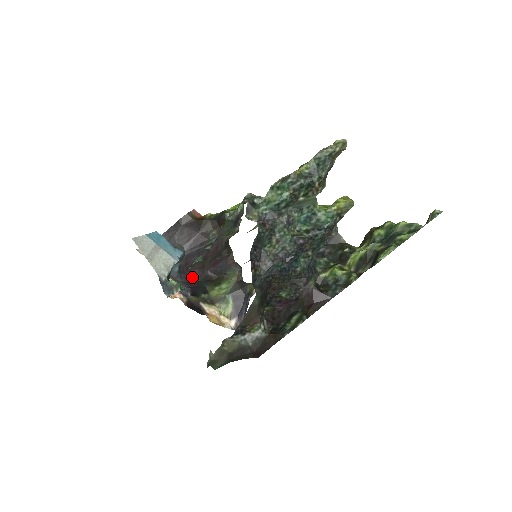
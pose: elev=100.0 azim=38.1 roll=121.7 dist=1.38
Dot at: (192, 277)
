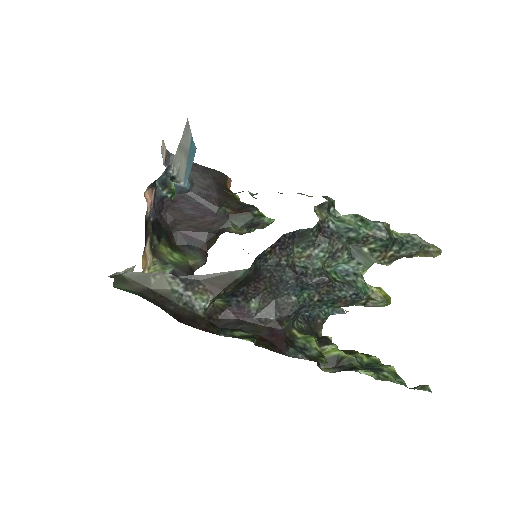
Dot at: (162, 217)
